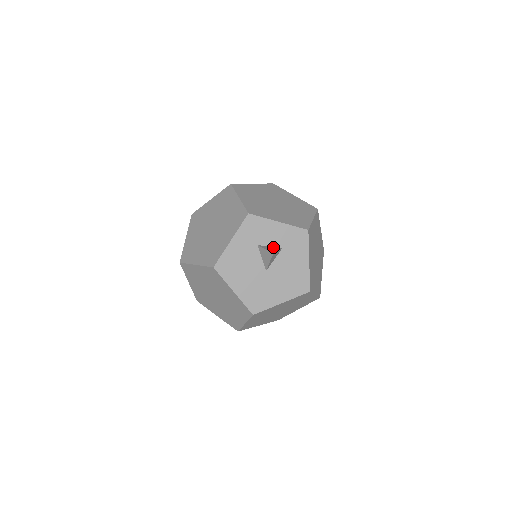
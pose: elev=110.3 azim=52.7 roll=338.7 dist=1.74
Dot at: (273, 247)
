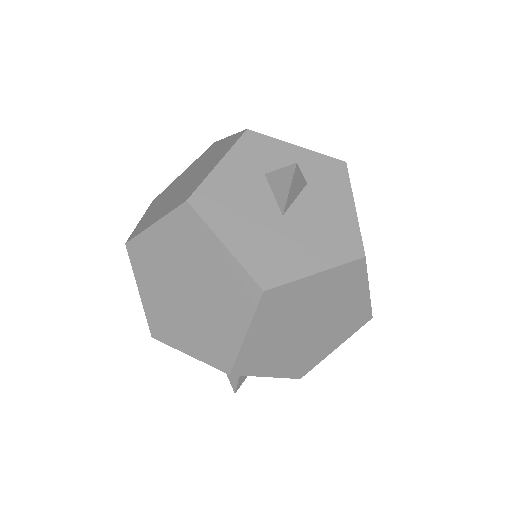
Dot at: occluded
